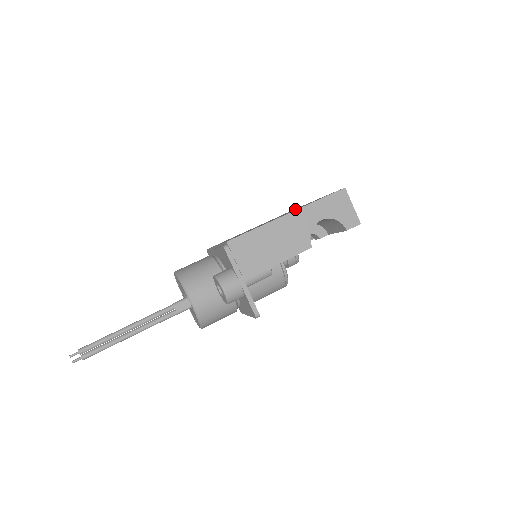
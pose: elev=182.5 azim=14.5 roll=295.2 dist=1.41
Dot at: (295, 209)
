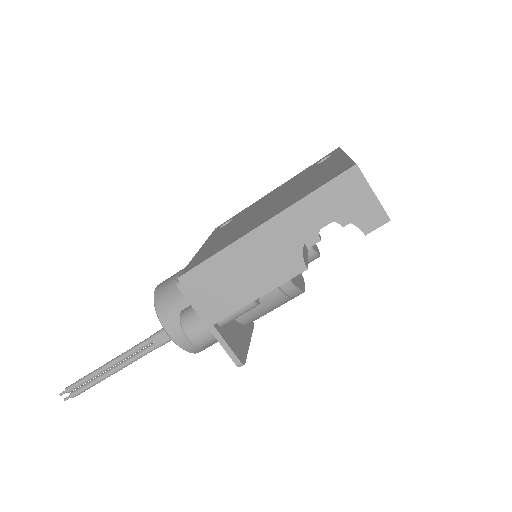
Dot at: (304, 181)
